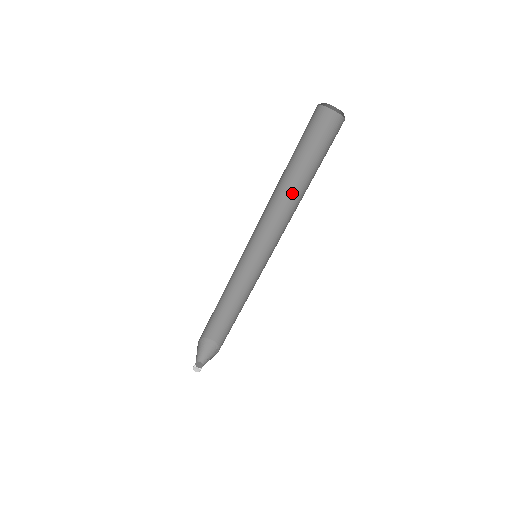
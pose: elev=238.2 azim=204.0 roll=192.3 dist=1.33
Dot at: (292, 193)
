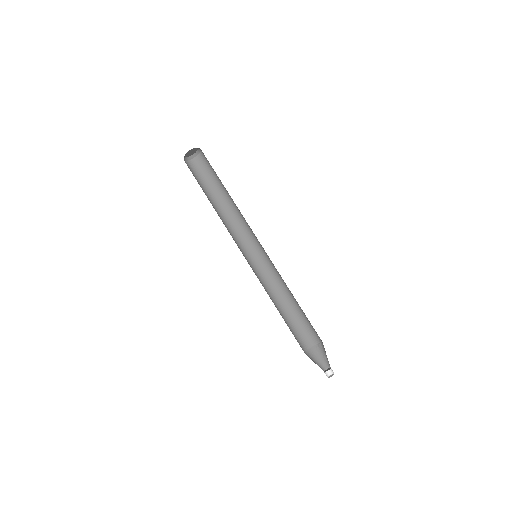
Dot at: (225, 212)
